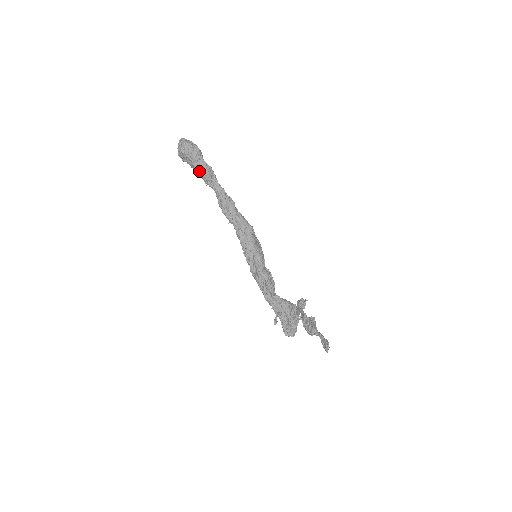
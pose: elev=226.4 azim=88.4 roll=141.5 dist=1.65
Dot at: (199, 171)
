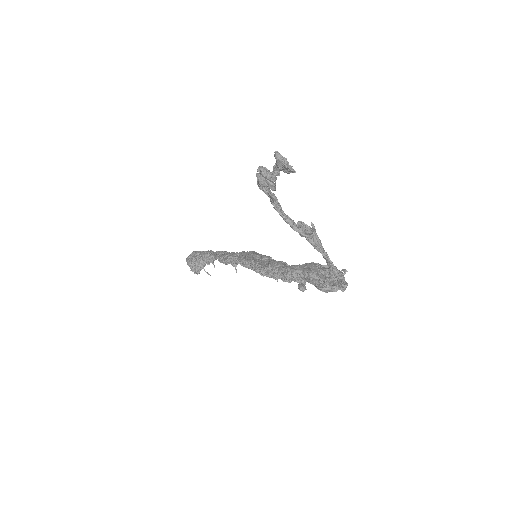
Dot at: (204, 261)
